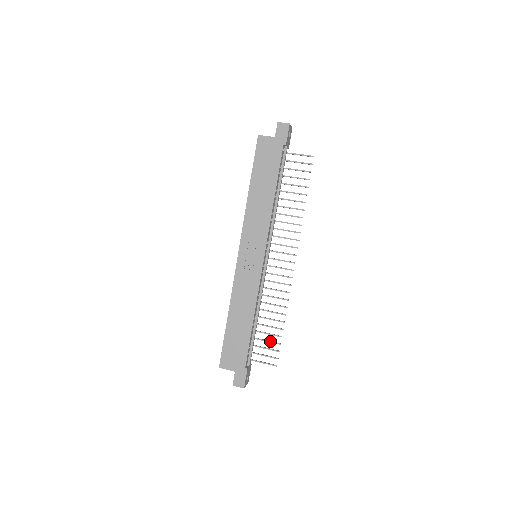
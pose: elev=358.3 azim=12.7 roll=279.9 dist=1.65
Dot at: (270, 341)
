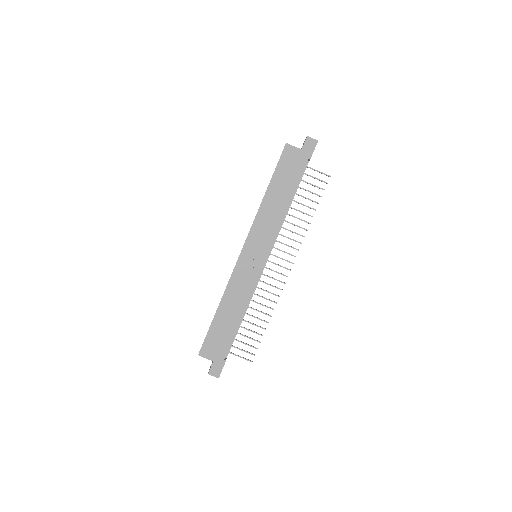
Dot at: (251, 338)
